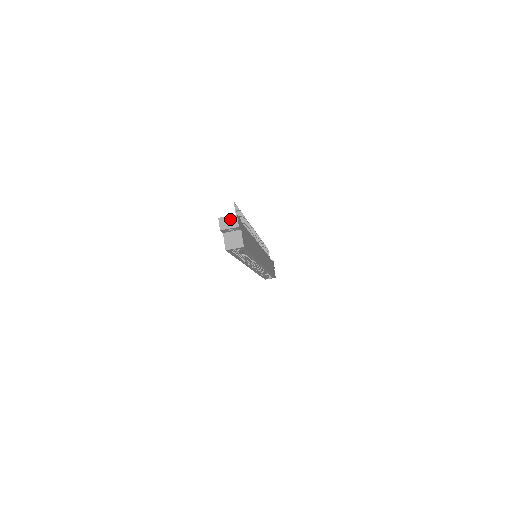
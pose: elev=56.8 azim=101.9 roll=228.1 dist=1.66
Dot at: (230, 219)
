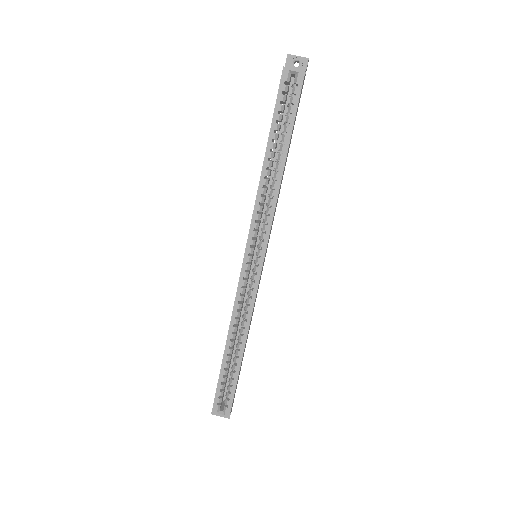
Dot at: occluded
